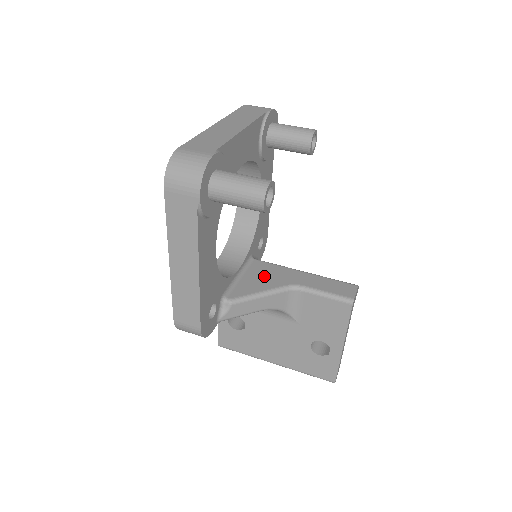
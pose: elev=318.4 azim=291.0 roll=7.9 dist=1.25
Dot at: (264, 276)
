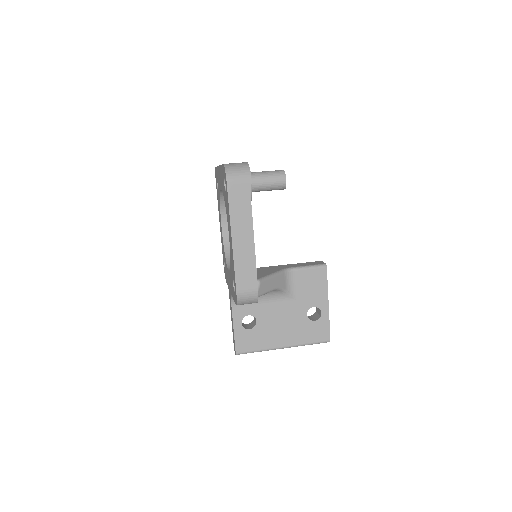
Dot at: (264, 270)
